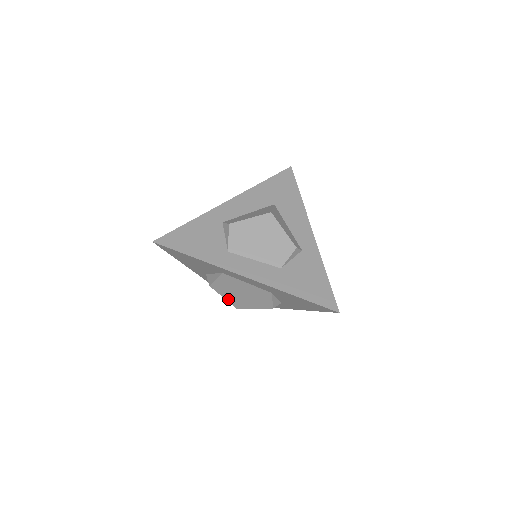
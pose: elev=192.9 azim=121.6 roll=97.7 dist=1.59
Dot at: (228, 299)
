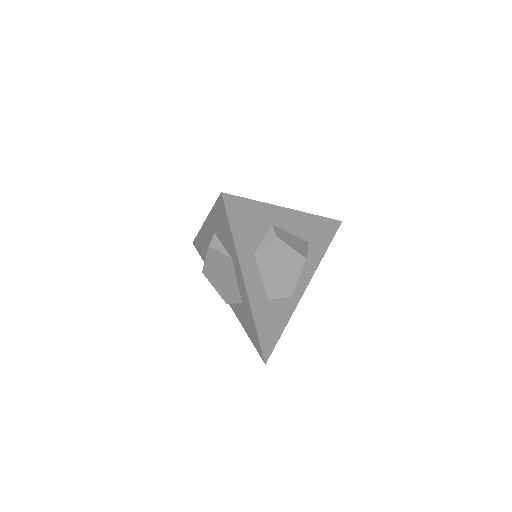
Dot at: (207, 264)
